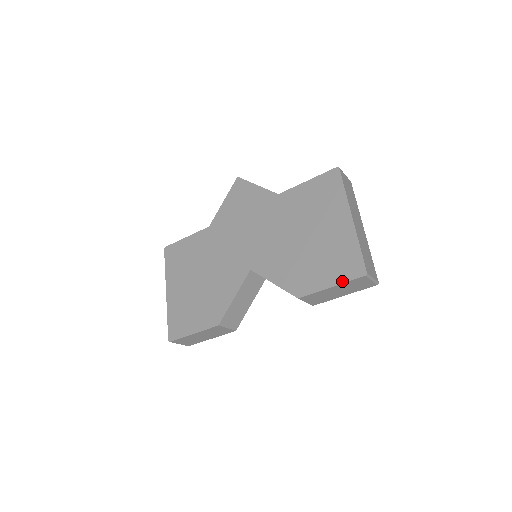
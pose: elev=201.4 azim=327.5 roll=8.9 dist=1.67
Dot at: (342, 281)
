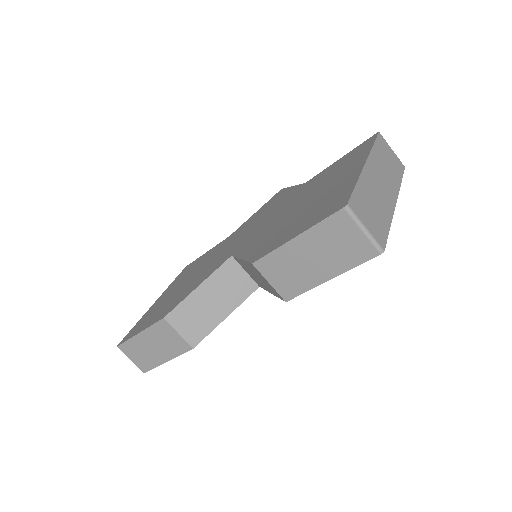
Dot at: (311, 225)
